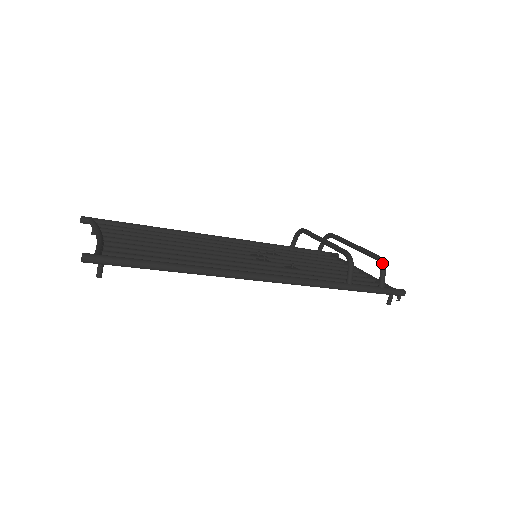
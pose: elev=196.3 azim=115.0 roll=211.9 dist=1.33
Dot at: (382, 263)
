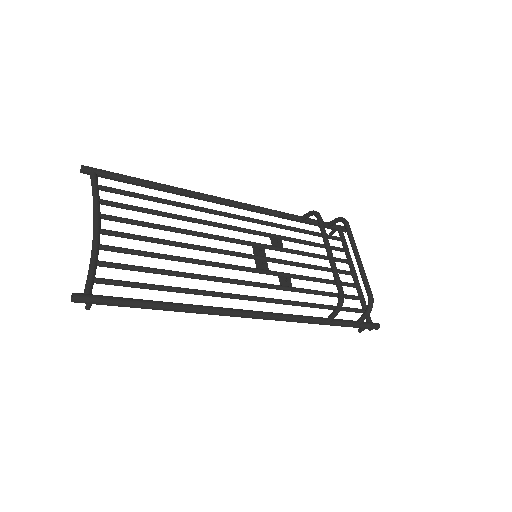
Dot at: (371, 306)
